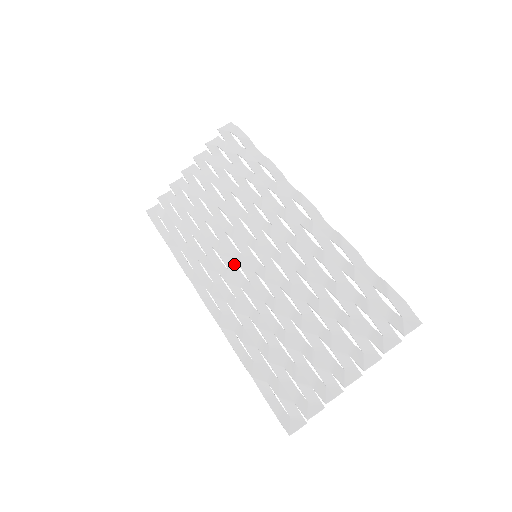
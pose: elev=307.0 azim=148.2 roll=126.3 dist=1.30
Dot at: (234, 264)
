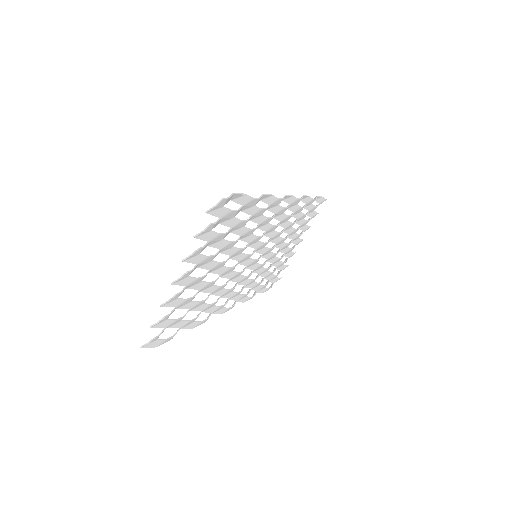
Dot at: (251, 273)
